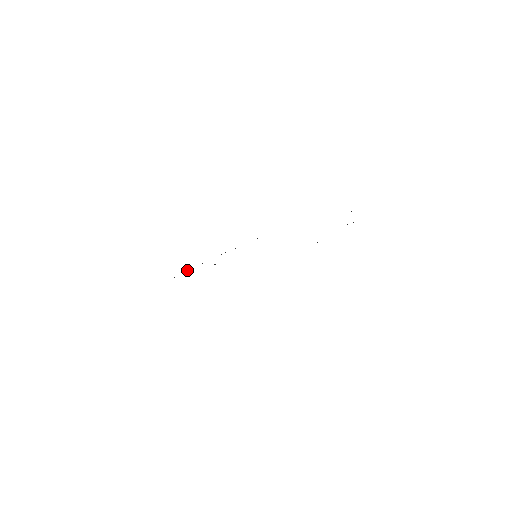
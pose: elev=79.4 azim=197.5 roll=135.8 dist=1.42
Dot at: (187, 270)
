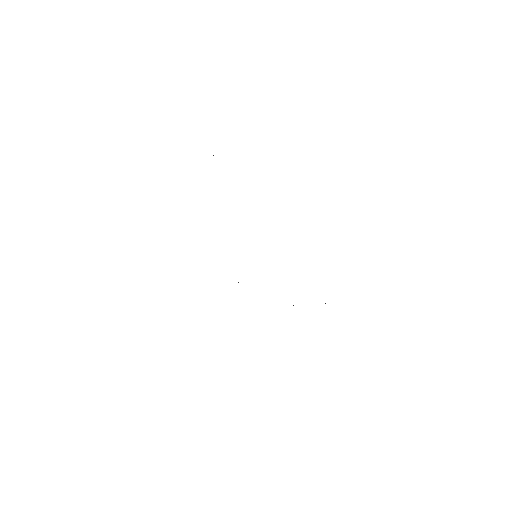
Dot at: occluded
